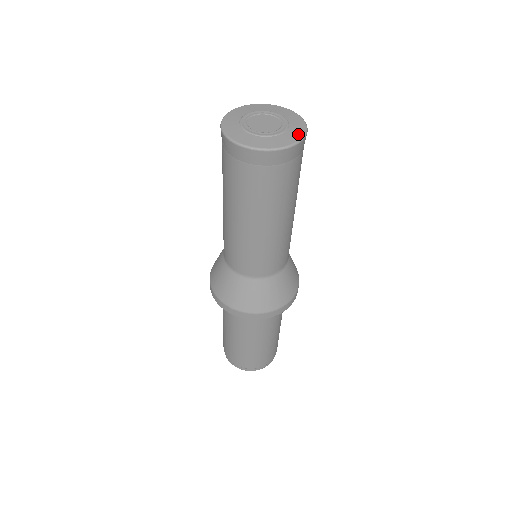
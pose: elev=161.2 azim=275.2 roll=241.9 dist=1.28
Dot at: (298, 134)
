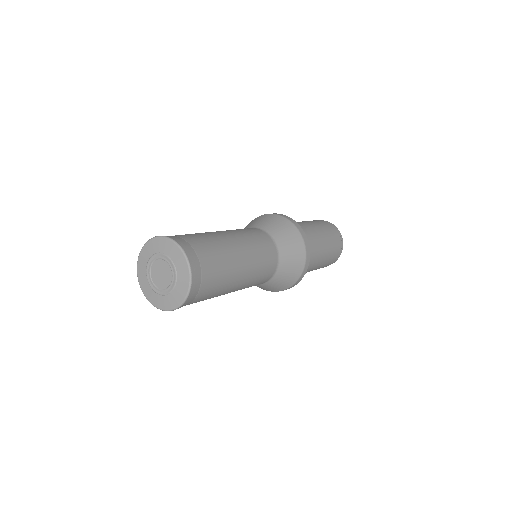
Dot at: (176, 302)
